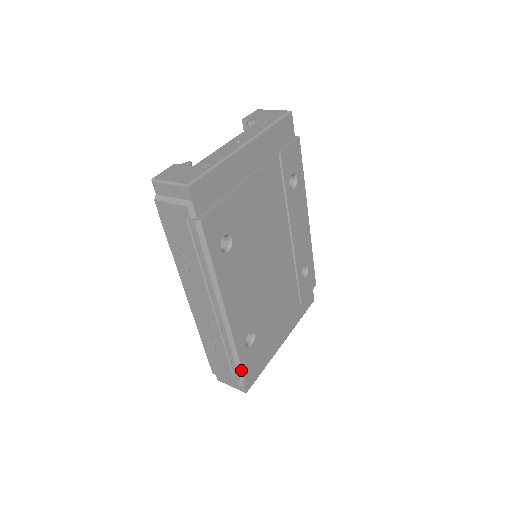
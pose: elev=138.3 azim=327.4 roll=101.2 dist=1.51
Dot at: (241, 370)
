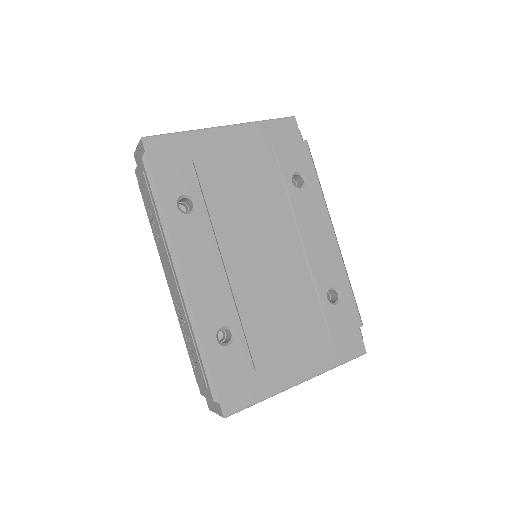
Dot at: (209, 371)
